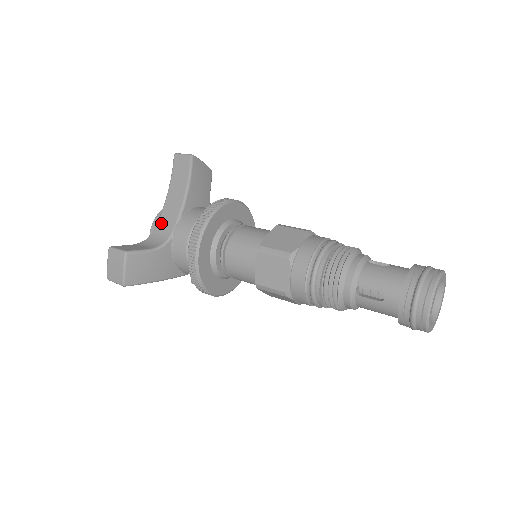
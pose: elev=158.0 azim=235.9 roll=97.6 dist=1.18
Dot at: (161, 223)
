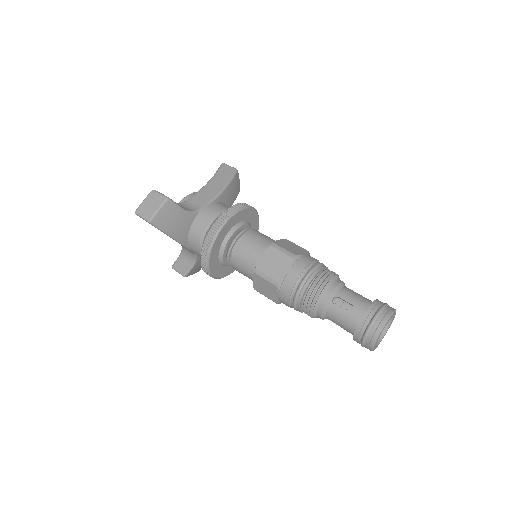
Dot at: (194, 199)
